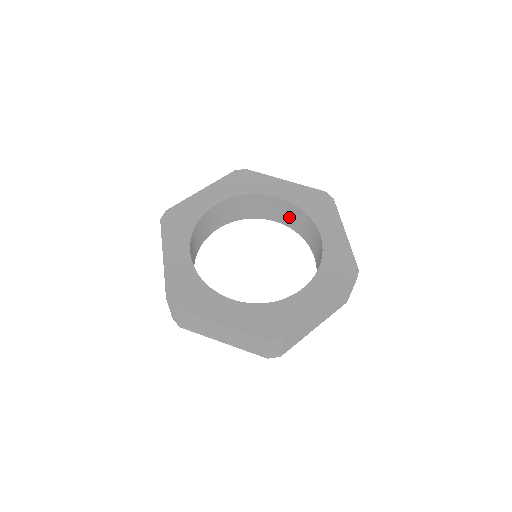
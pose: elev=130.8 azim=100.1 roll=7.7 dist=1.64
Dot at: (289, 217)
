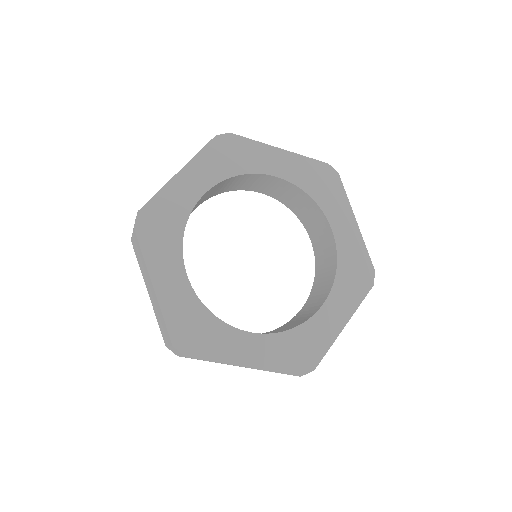
Dot at: (283, 193)
